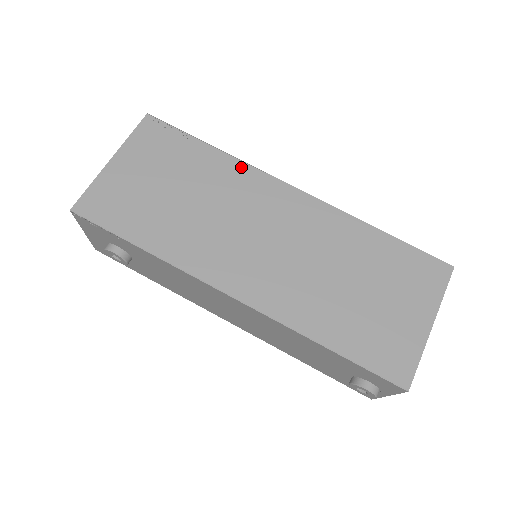
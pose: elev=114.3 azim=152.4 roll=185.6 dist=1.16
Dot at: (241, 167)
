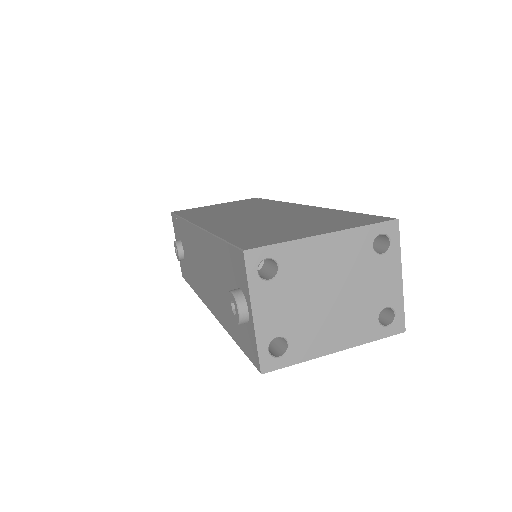
Dot at: (280, 203)
